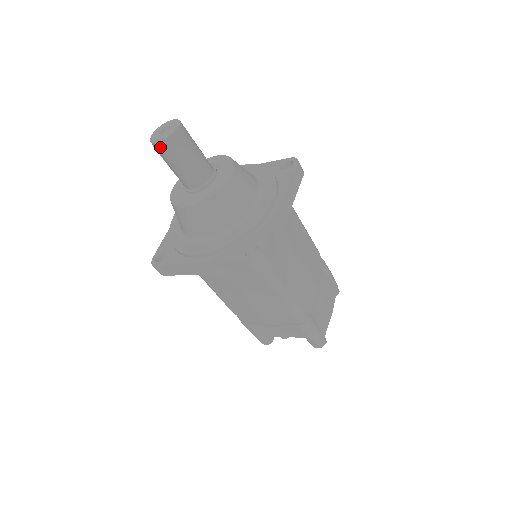
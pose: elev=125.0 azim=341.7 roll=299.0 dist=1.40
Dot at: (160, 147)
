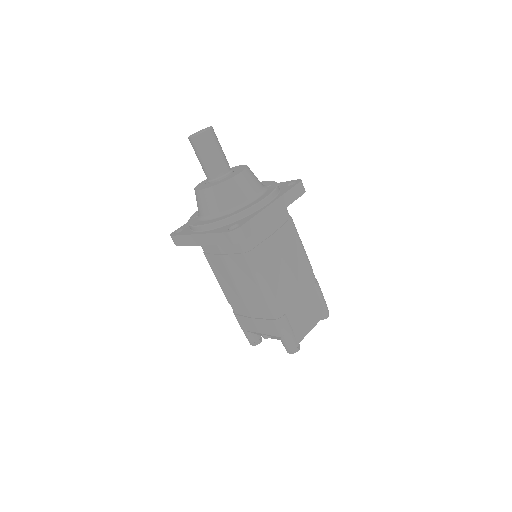
Dot at: (192, 141)
